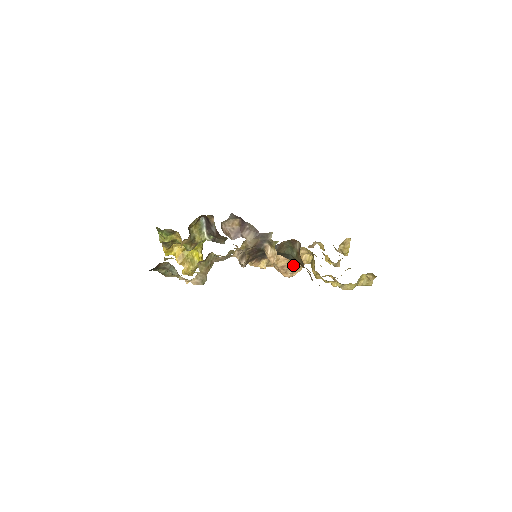
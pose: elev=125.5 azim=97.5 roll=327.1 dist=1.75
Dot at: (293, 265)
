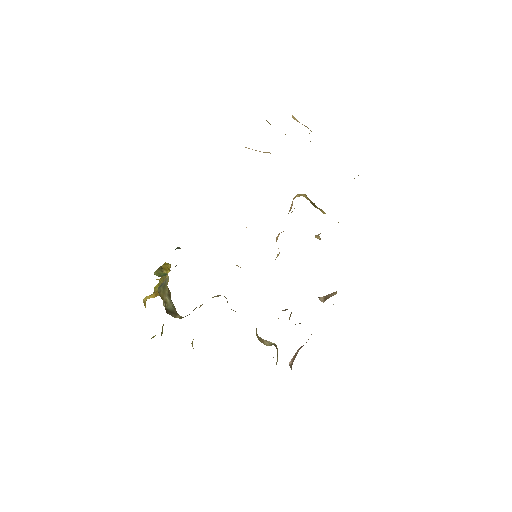
Dot at: occluded
